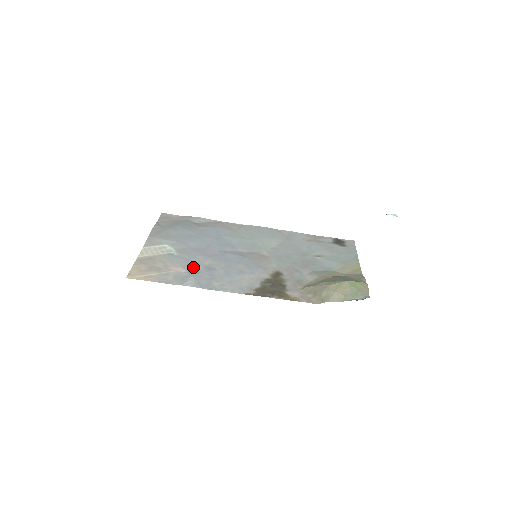
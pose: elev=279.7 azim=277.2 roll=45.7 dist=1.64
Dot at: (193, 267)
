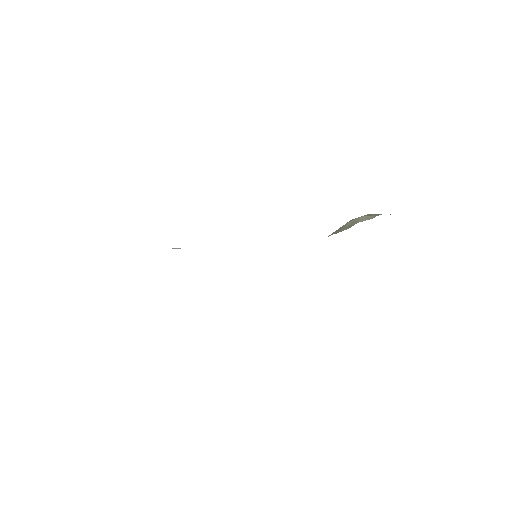
Dot at: occluded
